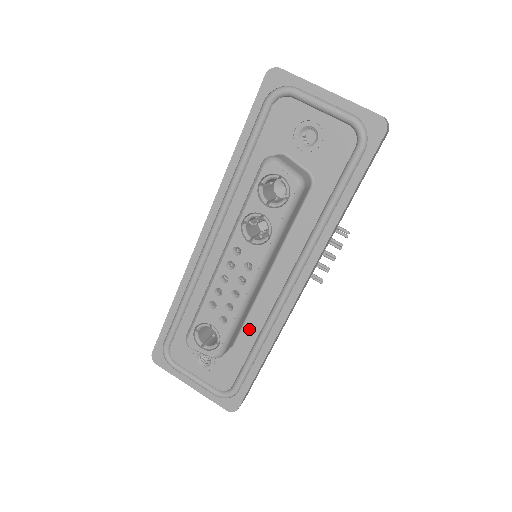
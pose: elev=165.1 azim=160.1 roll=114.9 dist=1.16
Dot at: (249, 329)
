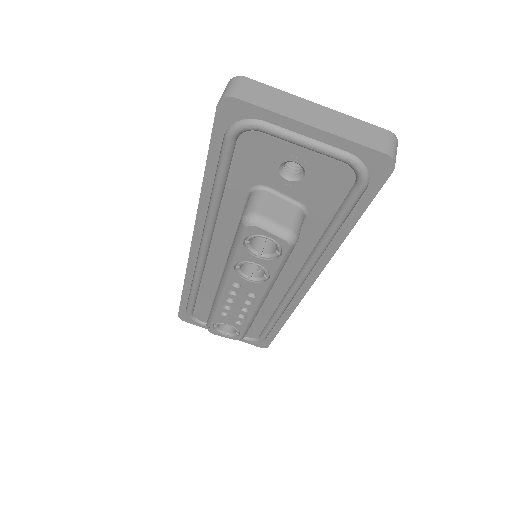
Dot at: (264, 308)
